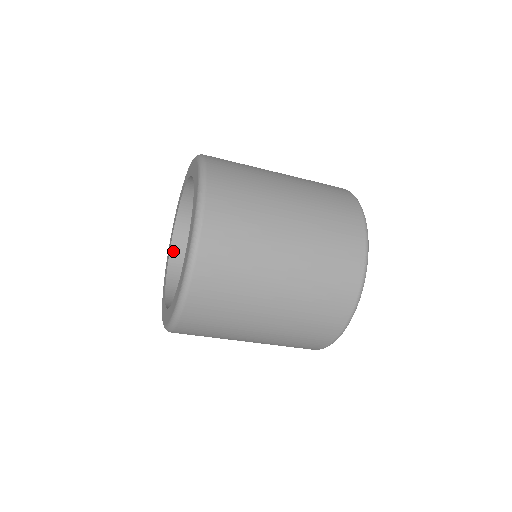
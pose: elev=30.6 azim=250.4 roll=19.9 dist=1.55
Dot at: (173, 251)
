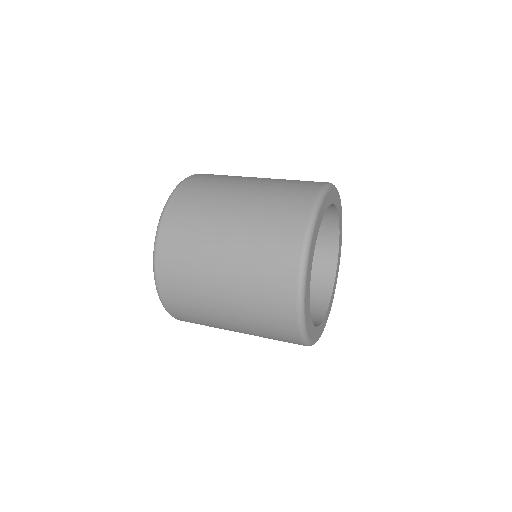
Dot at: occluded
